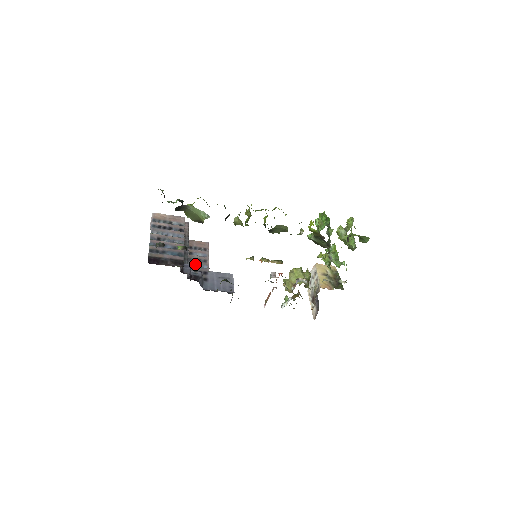
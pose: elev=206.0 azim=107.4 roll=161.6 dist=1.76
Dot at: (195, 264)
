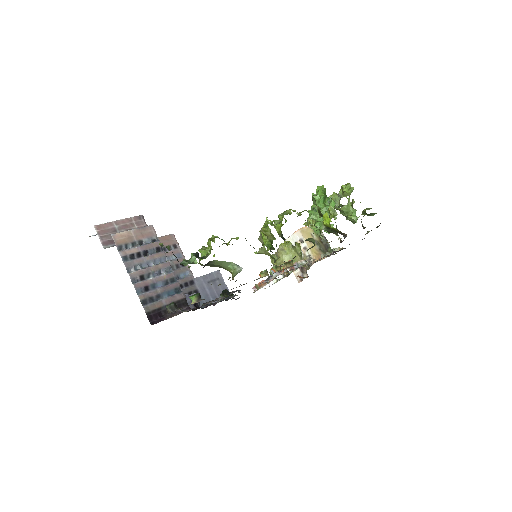
Dot at: (175, 275)
